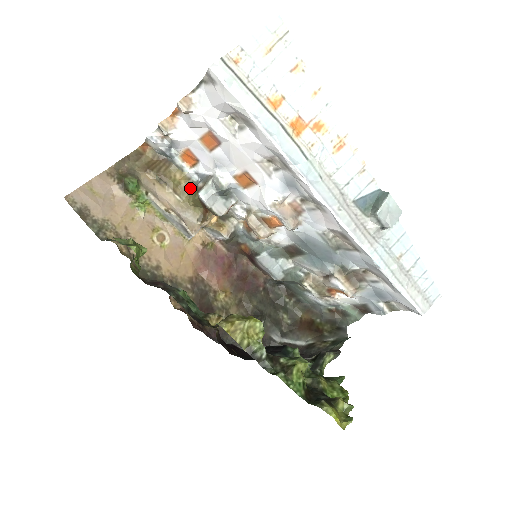
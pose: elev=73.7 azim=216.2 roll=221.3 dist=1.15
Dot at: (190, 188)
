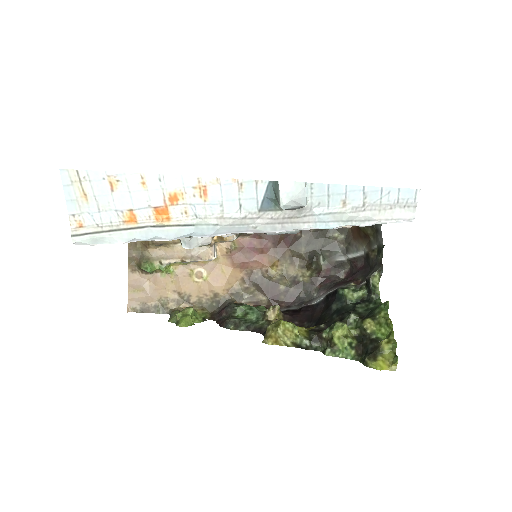
Dot at: occluded
